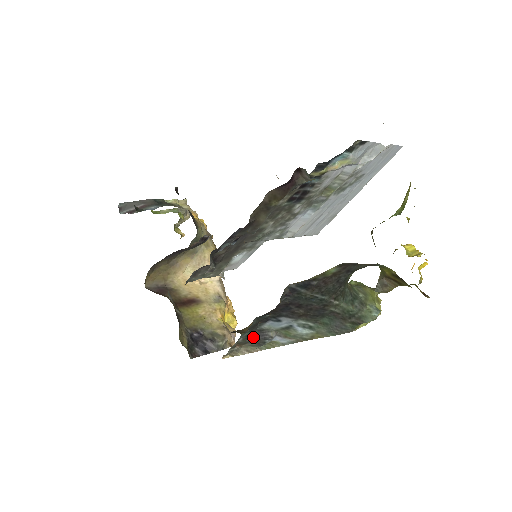
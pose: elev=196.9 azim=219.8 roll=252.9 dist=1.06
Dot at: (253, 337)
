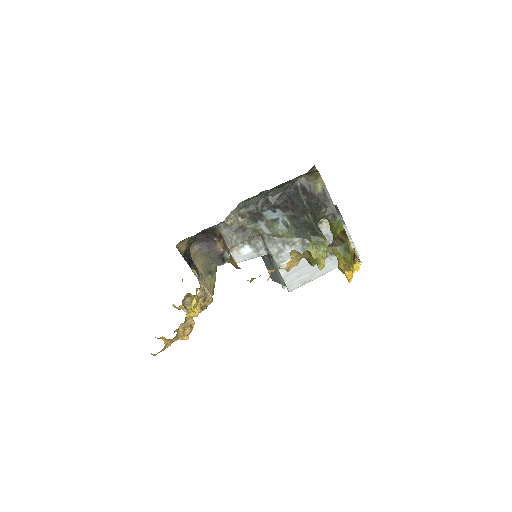
Dot at: (254, 215)
